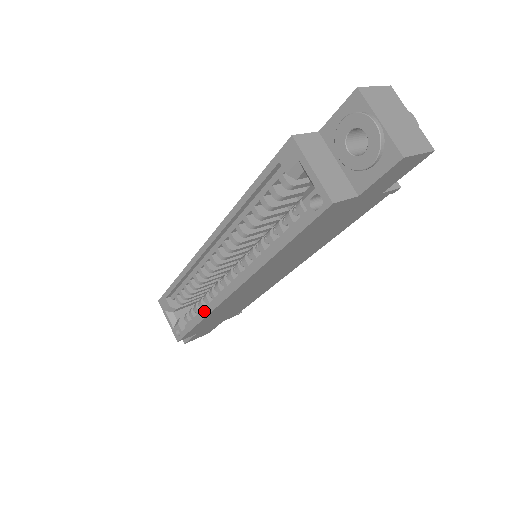
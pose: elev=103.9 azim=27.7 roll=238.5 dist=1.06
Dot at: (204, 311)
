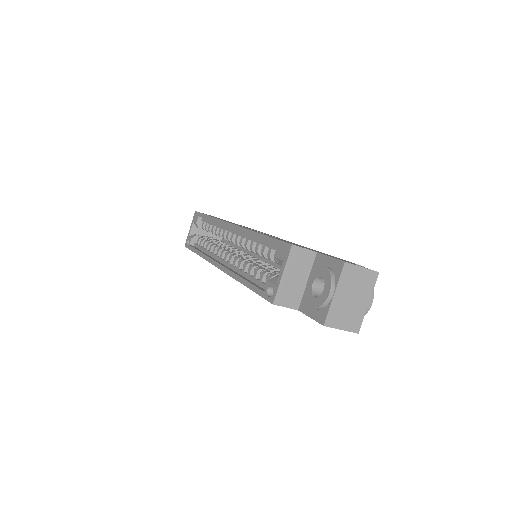
Dot at: (203, 253)
